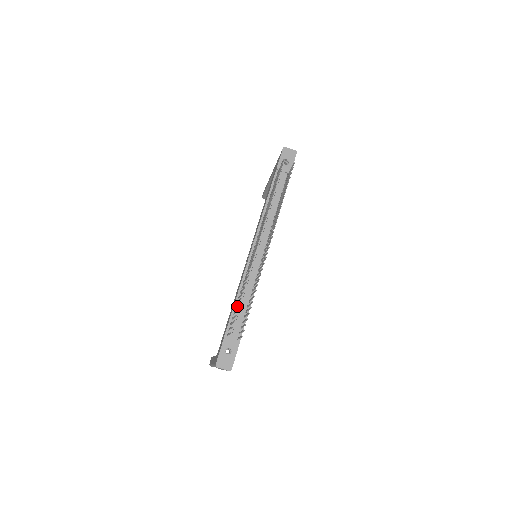
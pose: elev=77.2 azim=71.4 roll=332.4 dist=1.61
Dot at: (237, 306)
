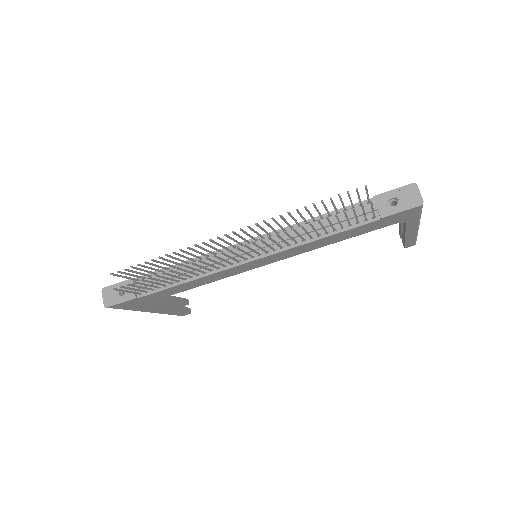
Dot at: (157, 265)
